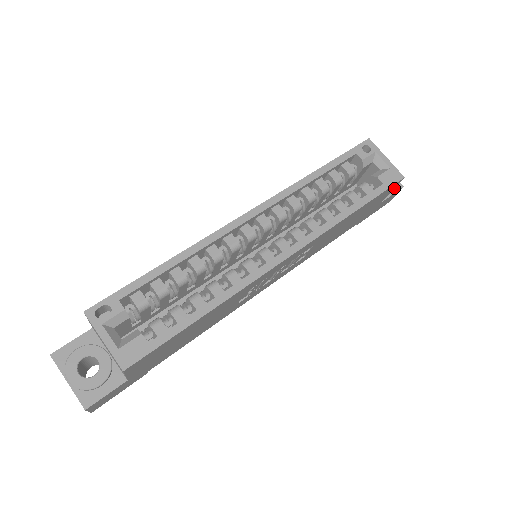
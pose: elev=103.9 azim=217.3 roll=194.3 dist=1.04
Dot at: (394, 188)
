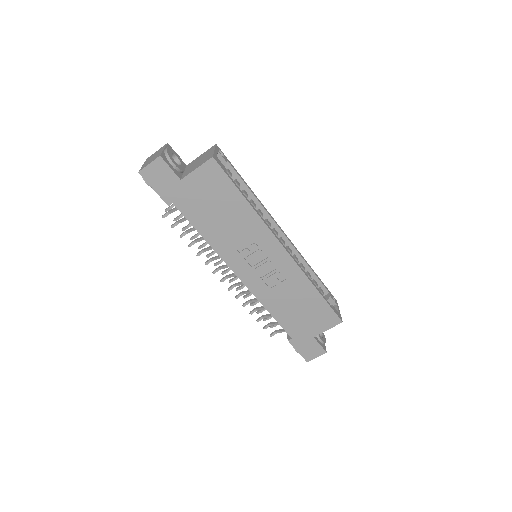
Dot at: (322, 346)
